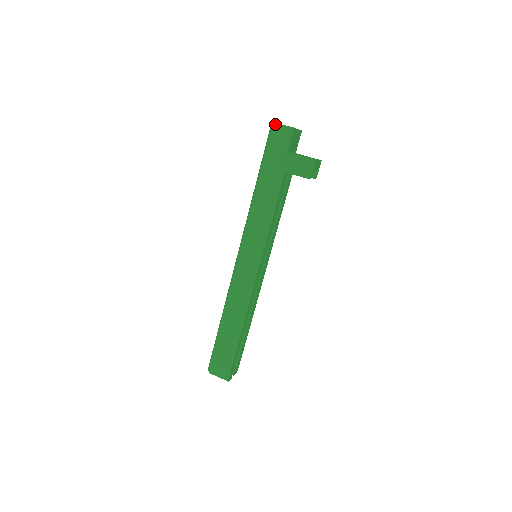
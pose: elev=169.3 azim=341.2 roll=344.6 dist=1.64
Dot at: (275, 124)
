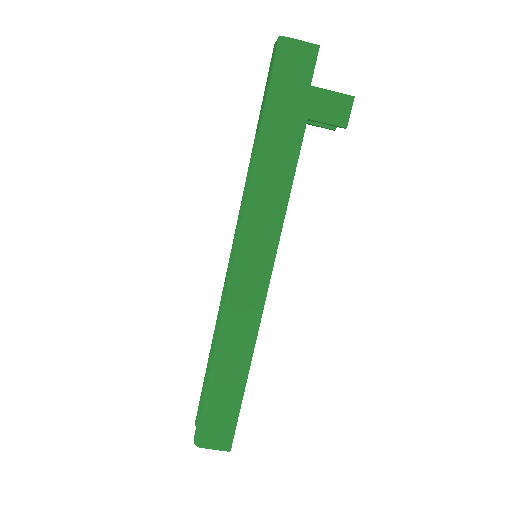
Dot at: (288, 39)
